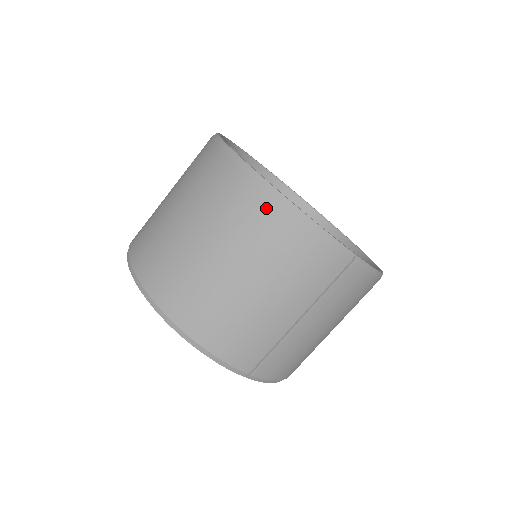
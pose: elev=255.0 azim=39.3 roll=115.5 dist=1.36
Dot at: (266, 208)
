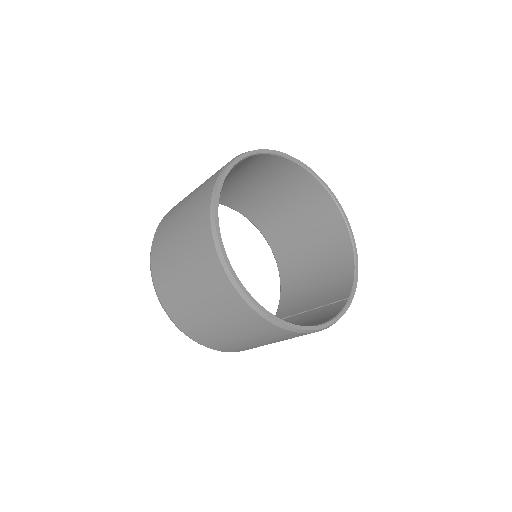
Dot at: occluded
